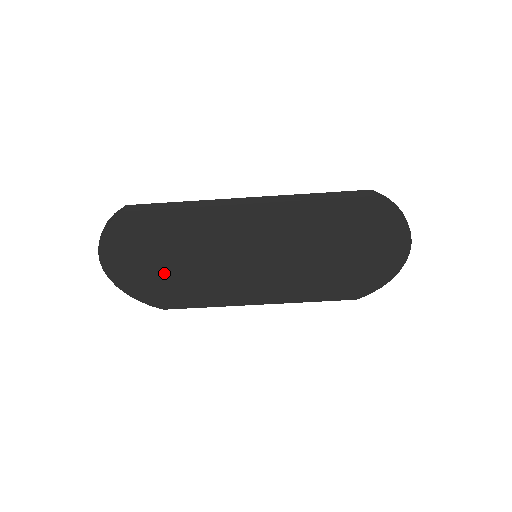
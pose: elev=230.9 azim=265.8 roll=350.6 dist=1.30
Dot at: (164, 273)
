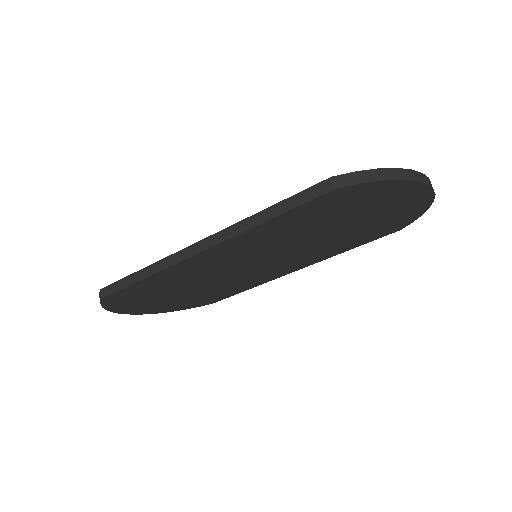
Dot at: (185, 297)
